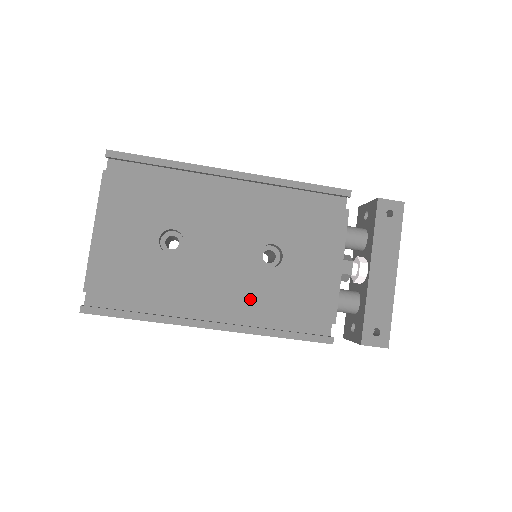
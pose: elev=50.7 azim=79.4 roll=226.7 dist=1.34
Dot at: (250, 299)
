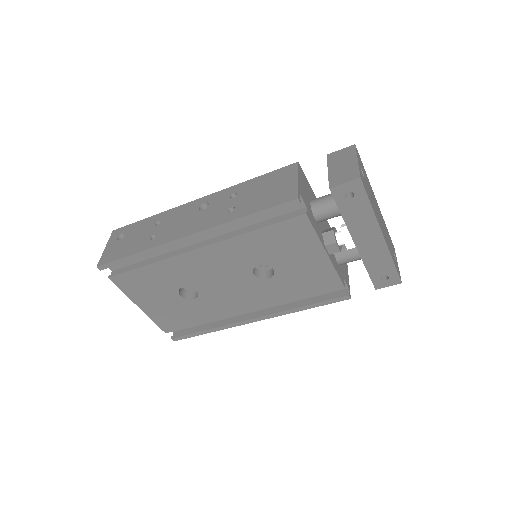
Dot at: (268, 299)
